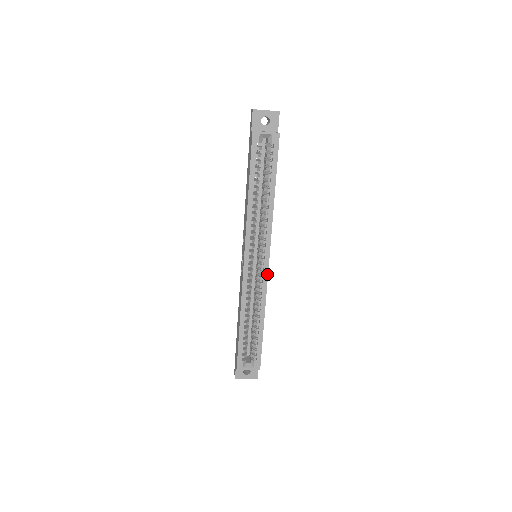
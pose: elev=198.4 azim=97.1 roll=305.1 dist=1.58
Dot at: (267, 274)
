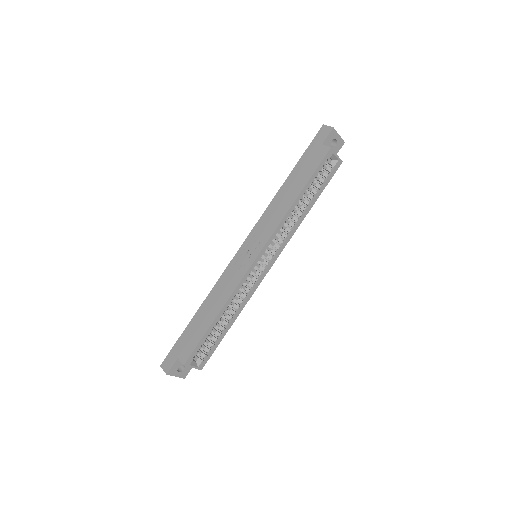
Dot at: (263, 278)
